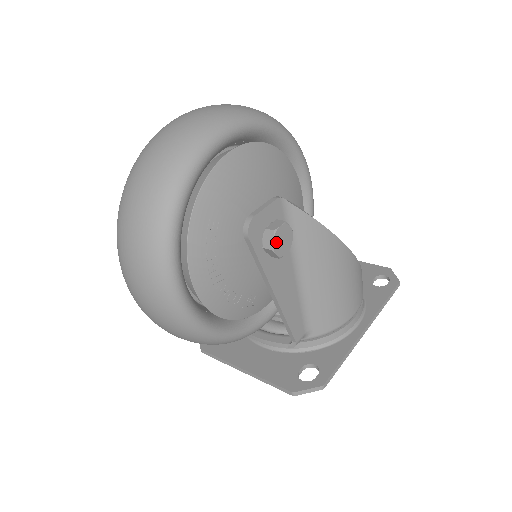
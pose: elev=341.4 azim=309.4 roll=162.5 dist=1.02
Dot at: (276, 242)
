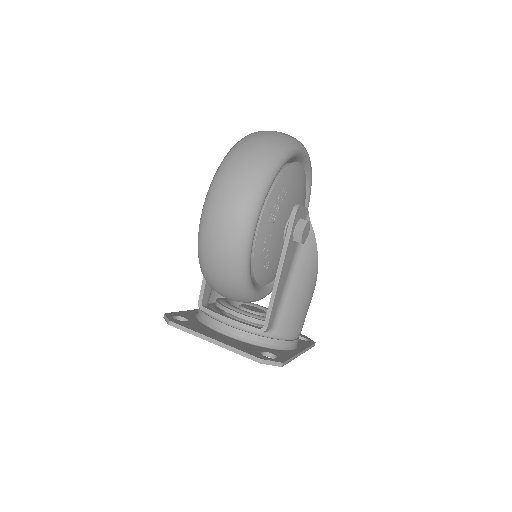
Dot at: (305, 229)
